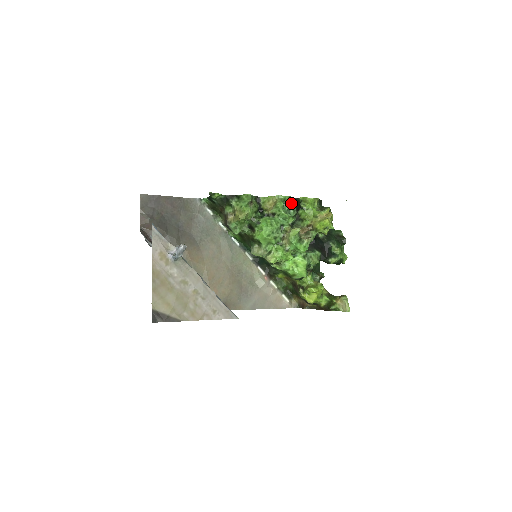
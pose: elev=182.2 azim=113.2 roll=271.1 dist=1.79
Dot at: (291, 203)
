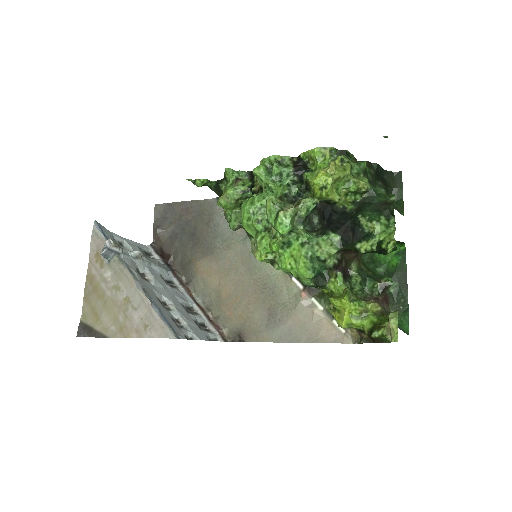
Dot at: (284, 166)
